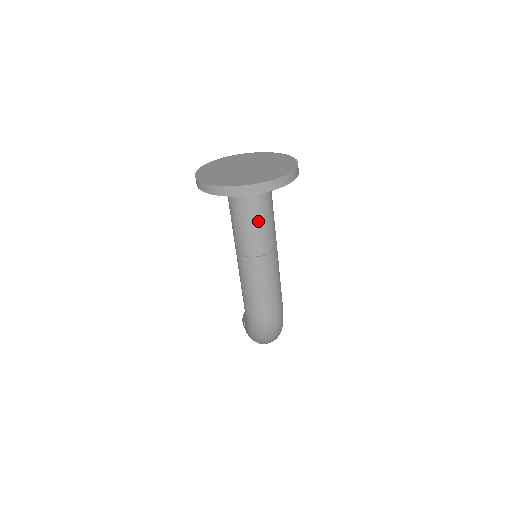
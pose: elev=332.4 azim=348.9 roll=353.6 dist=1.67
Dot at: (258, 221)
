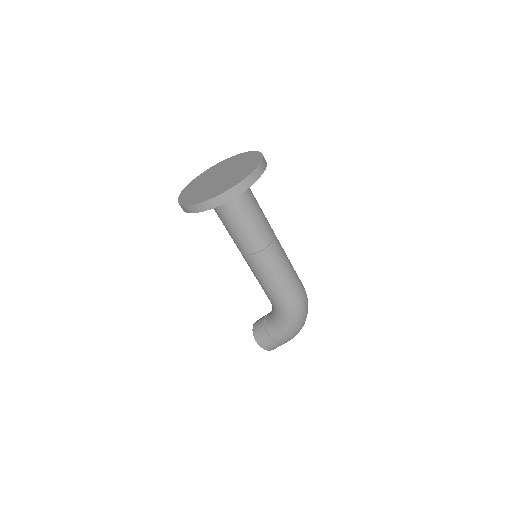
Dot at: (259, 208)
